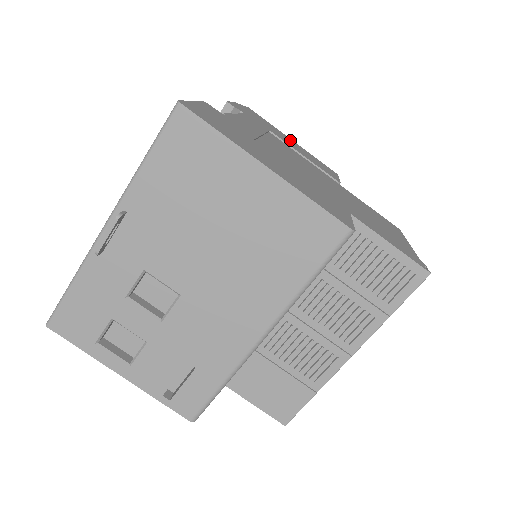
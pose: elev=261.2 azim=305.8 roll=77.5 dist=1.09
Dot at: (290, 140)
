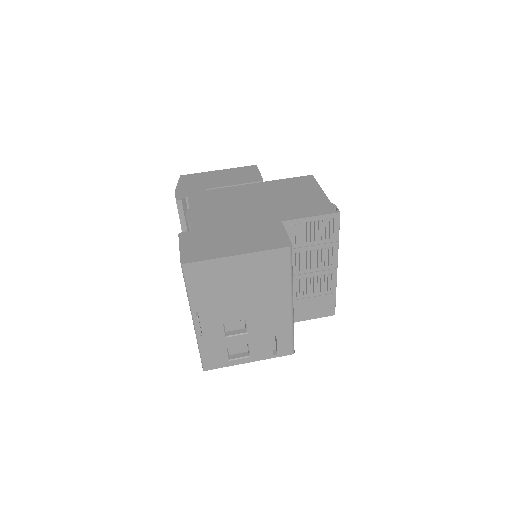
Dot at: (217, 174)
